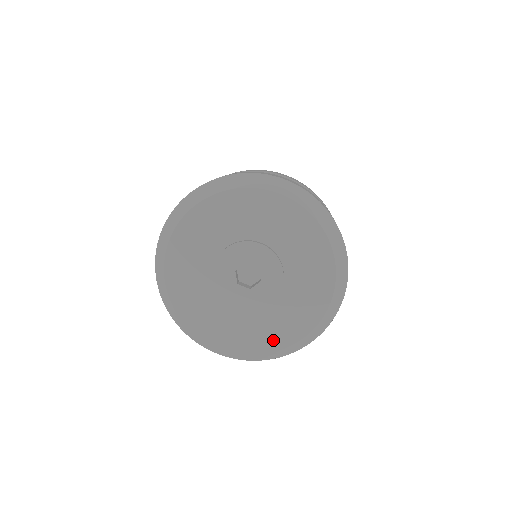
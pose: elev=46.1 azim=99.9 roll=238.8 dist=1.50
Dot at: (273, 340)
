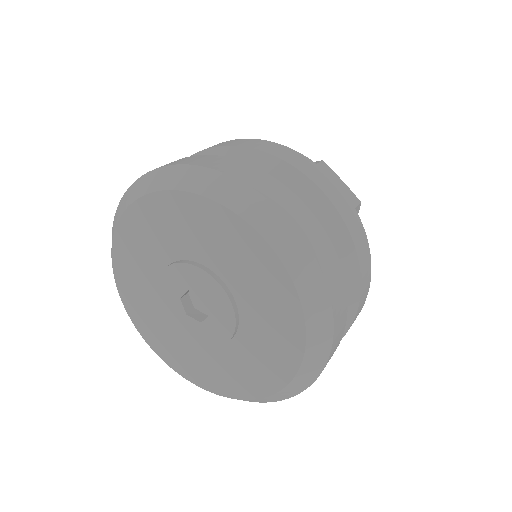
Dot at: (245, 386)
